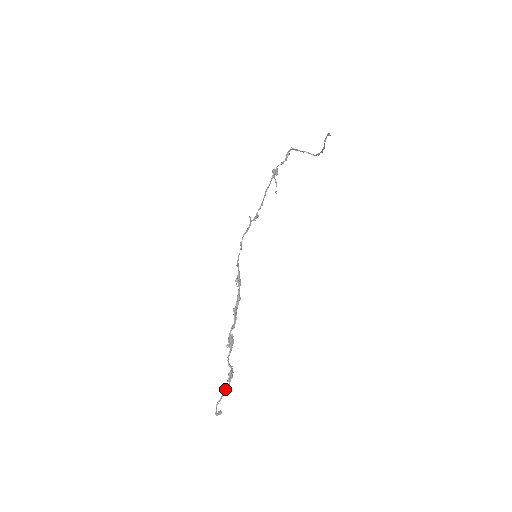
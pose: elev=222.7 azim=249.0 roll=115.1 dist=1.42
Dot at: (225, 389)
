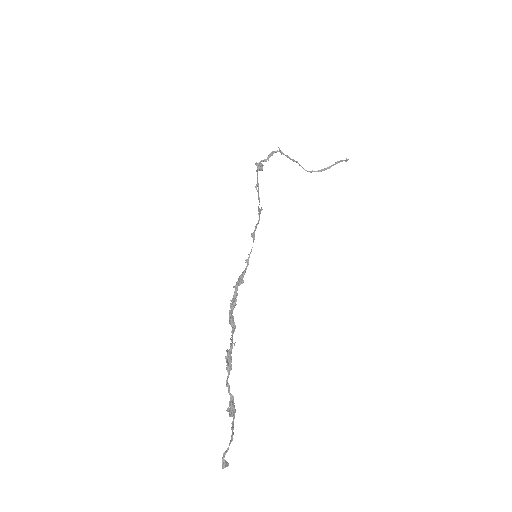
Dot at: (232, 428)
